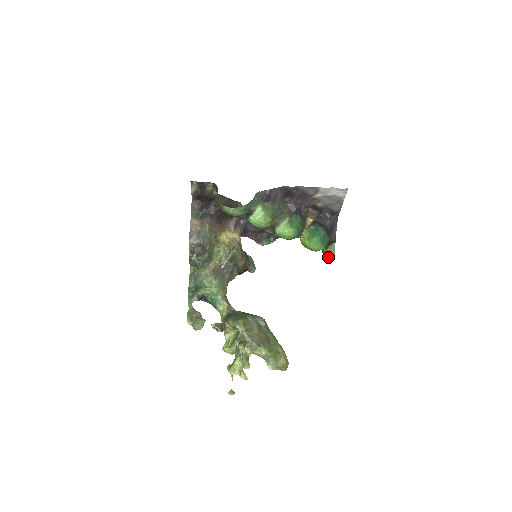
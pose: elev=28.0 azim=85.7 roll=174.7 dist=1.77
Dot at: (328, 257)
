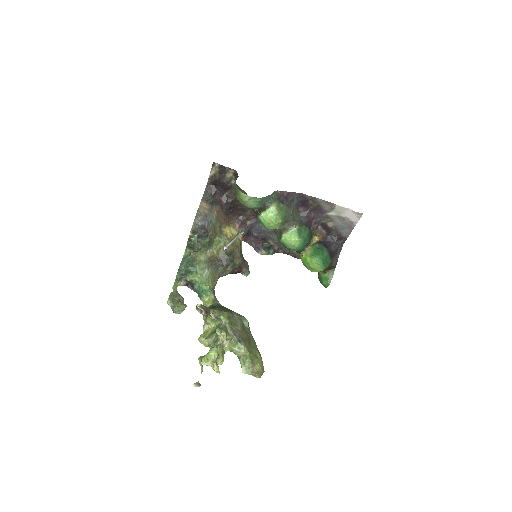
Dot at: (324, 282)
